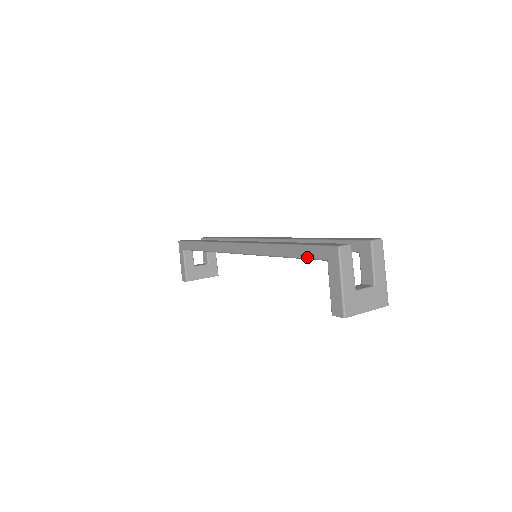
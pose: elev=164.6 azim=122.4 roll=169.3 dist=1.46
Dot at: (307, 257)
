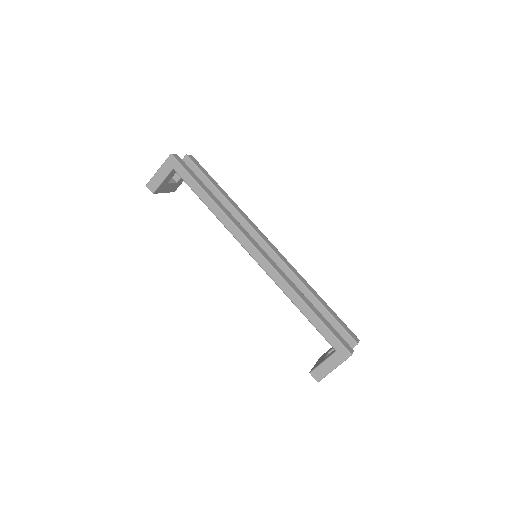
Dot at: (322, 334)
